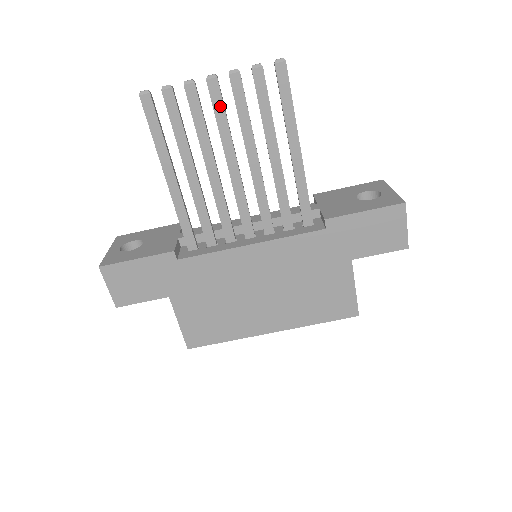
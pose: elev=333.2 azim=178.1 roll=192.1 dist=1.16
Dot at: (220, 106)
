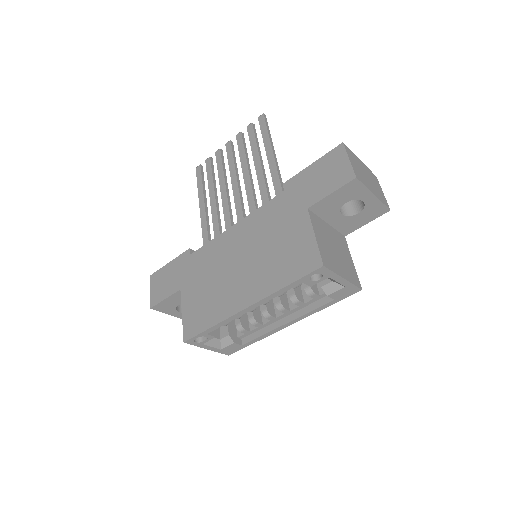
Dot at: (231, 153)
